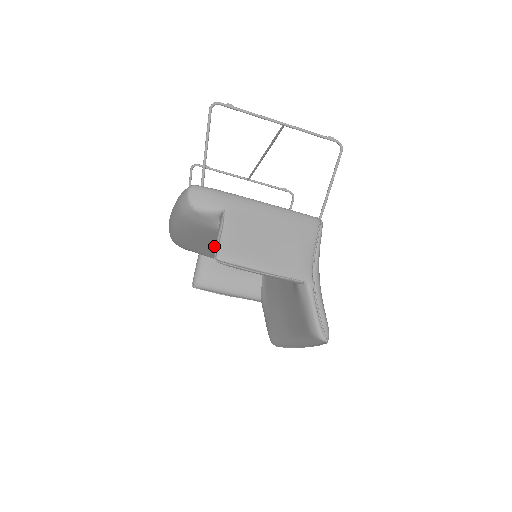
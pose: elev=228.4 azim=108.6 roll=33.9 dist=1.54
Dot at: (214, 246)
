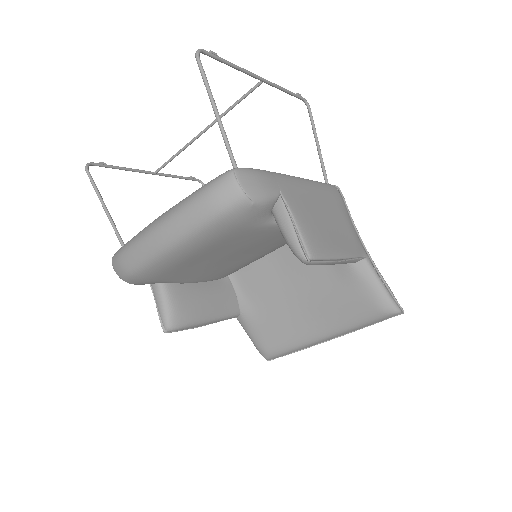
Dot at: (215, 259)
